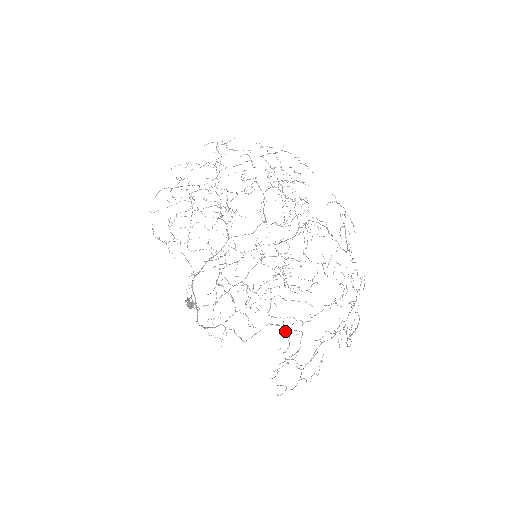
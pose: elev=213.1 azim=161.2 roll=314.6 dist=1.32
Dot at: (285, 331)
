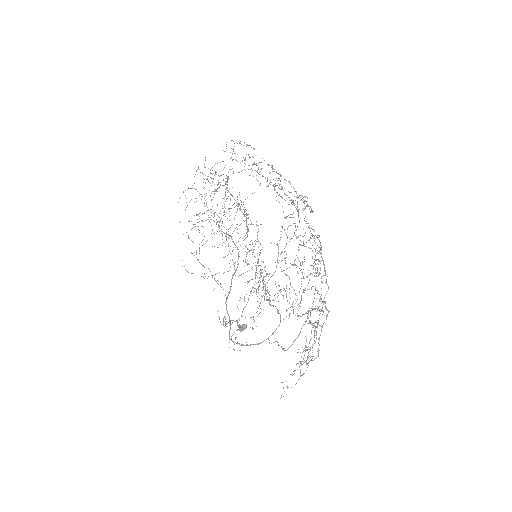
Dot at: (313, 327)
